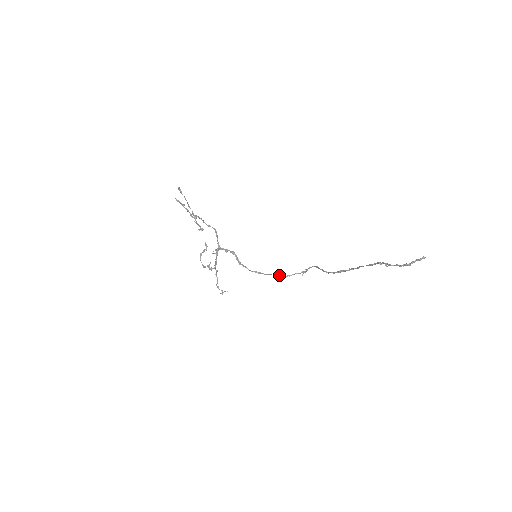
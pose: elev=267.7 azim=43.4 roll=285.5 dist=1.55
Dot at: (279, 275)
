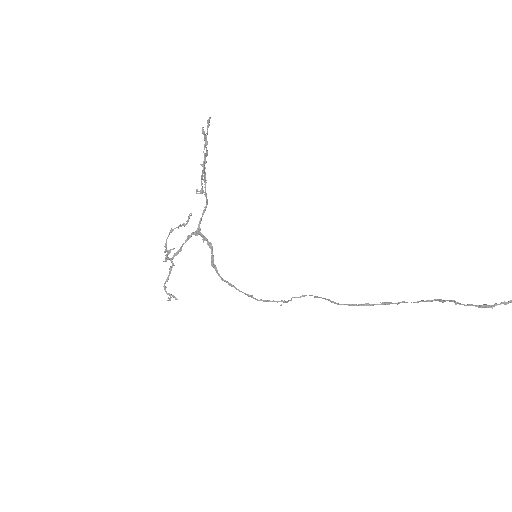
Dot at: occluded
